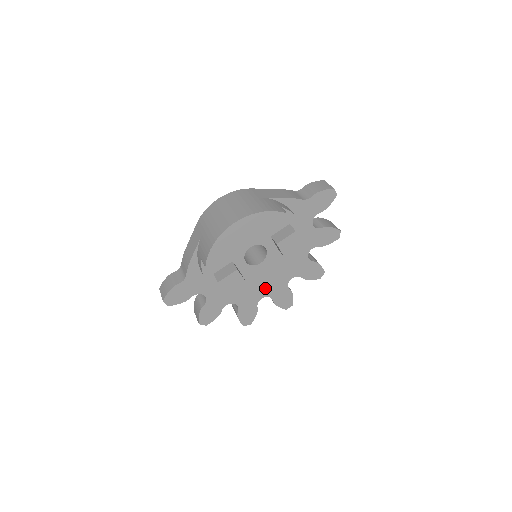
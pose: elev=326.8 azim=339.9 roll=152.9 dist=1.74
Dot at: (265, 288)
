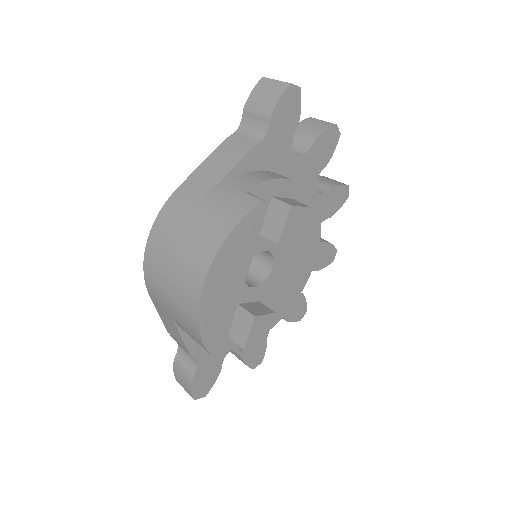
Dot at: (298, 281)
